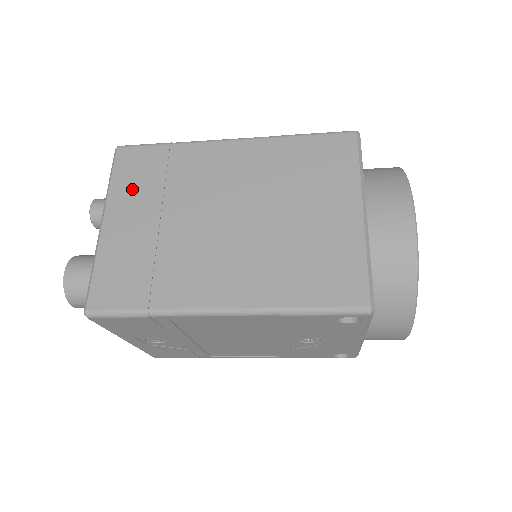
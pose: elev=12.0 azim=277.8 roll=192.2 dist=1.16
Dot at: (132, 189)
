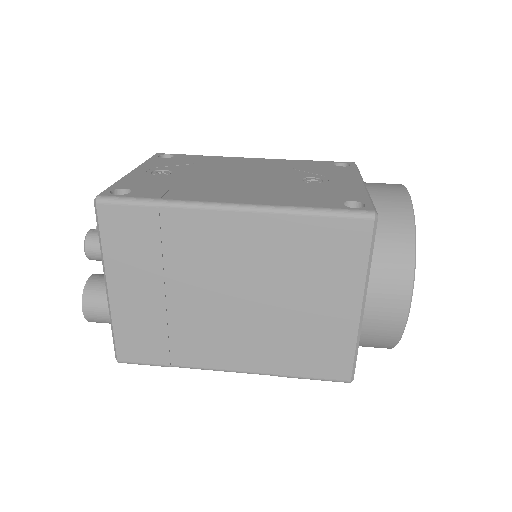
Dot at: (128, 258)
